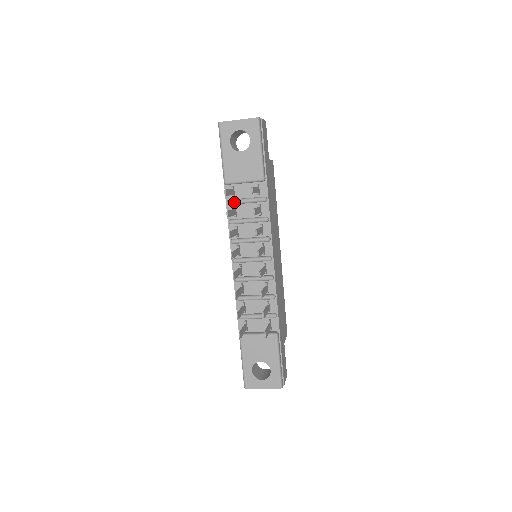
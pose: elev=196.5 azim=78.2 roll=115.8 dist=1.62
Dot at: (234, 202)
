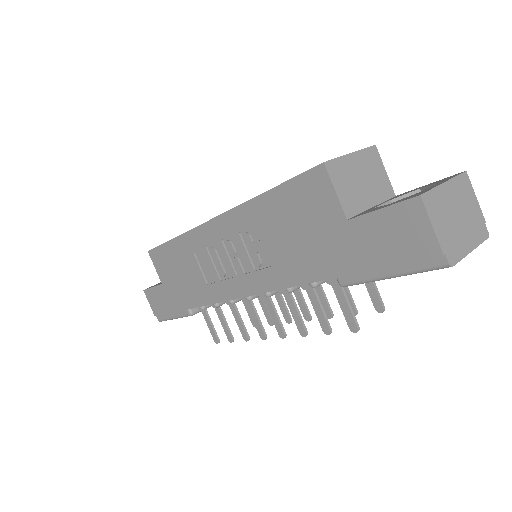
Dot at: occluded
